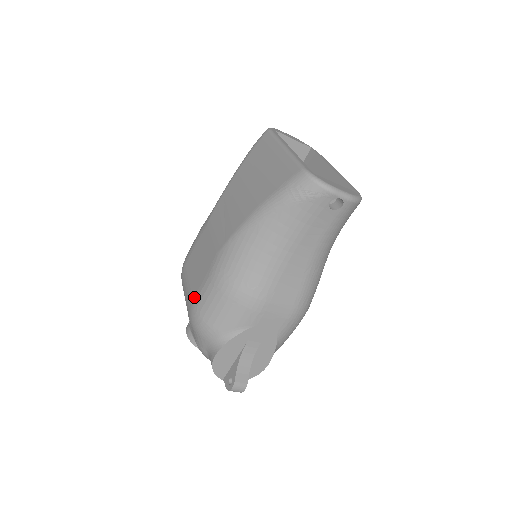
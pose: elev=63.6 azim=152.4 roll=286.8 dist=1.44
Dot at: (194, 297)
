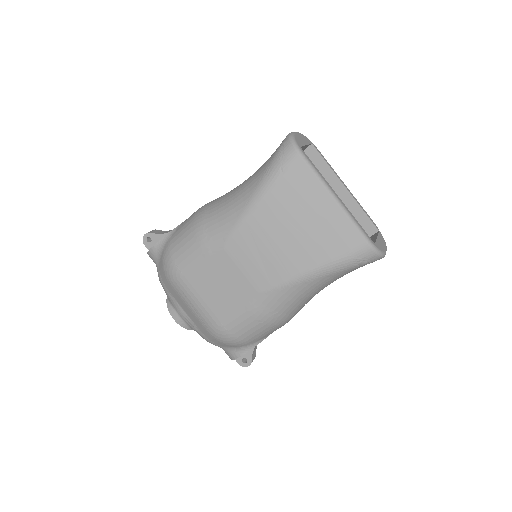
Dot at: (223, 321)
